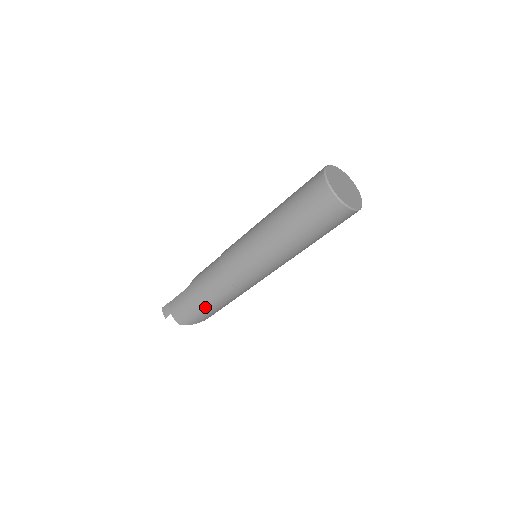
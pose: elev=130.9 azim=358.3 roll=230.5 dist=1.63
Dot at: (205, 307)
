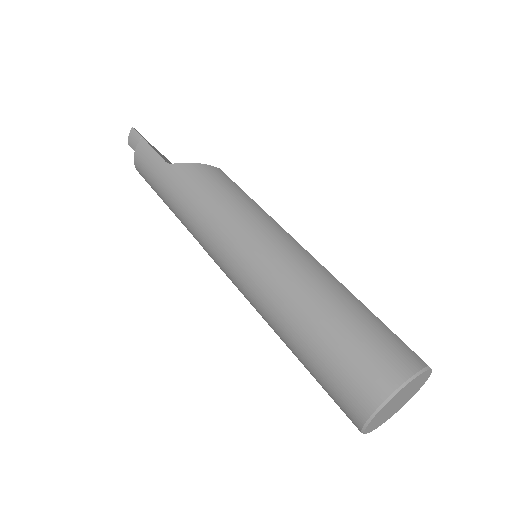
Dot at: occluded
